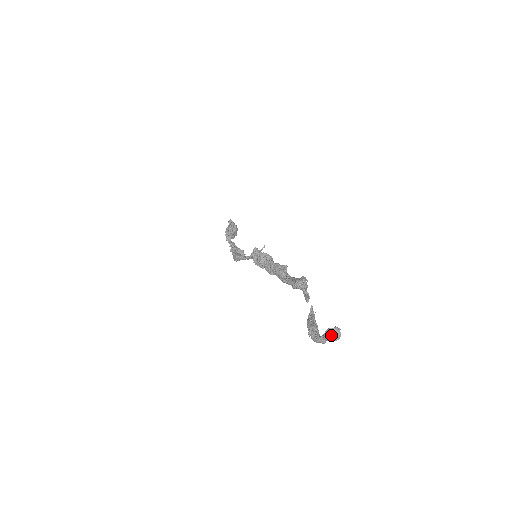
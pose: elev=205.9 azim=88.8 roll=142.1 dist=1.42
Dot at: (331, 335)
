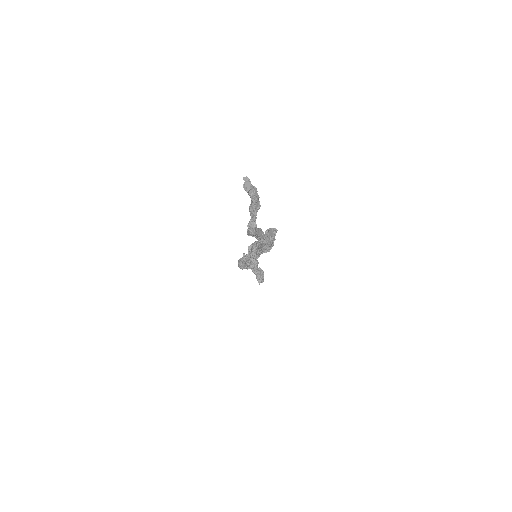
Dot at: (253, 204)
